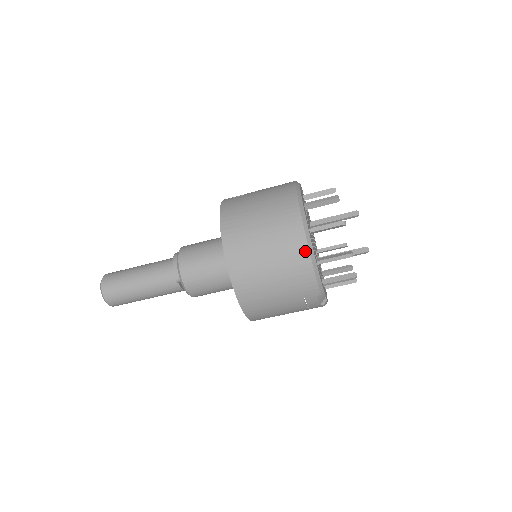
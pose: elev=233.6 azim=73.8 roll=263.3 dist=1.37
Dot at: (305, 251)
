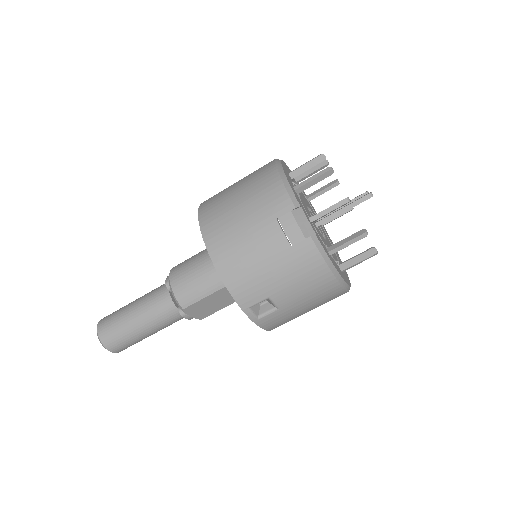
Dot at: (272, 168)
